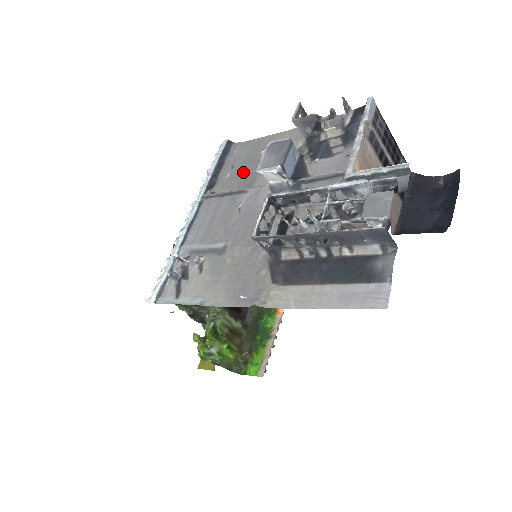
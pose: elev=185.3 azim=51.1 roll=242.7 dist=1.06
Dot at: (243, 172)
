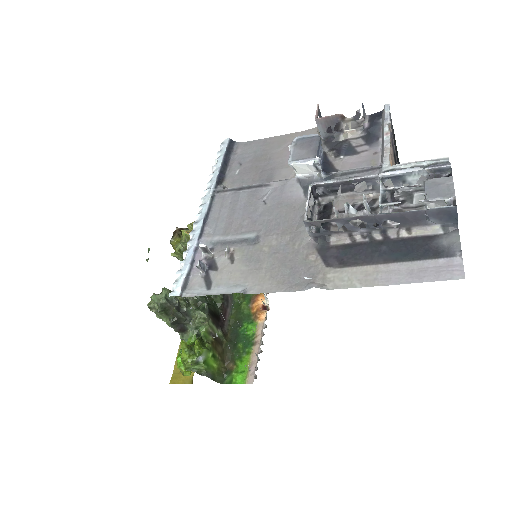
Dot at: (255, 169)
